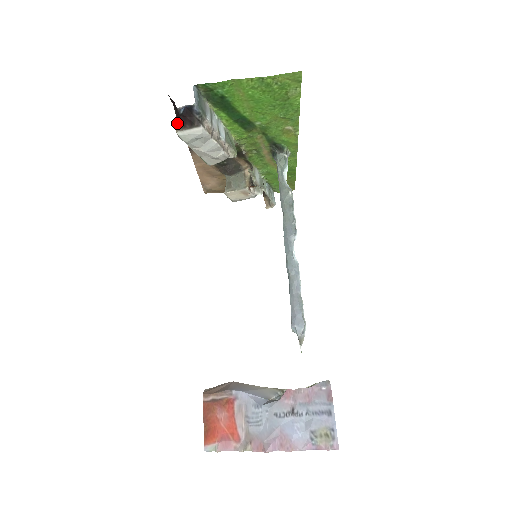
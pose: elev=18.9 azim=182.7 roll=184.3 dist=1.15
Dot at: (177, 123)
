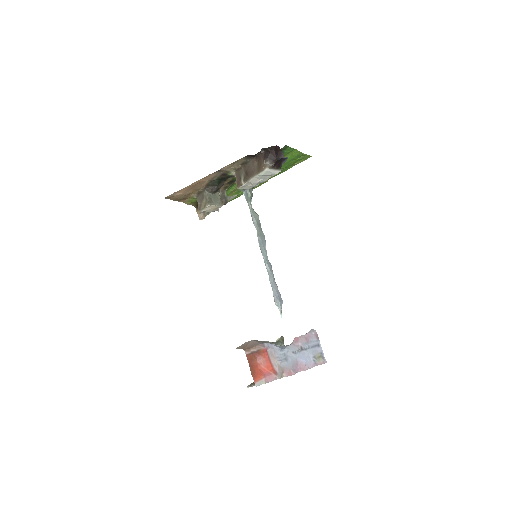
Dot at: (266, 162)
